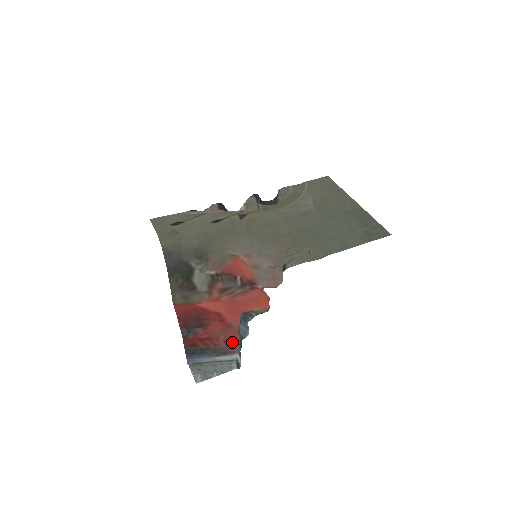
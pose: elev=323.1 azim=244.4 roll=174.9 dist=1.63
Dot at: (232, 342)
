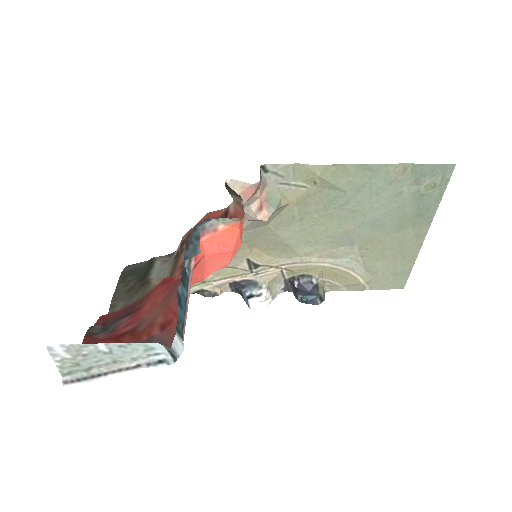
Dot at: (175, 319)
